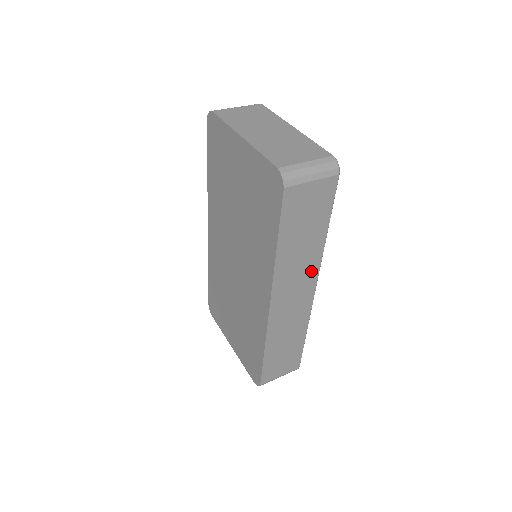
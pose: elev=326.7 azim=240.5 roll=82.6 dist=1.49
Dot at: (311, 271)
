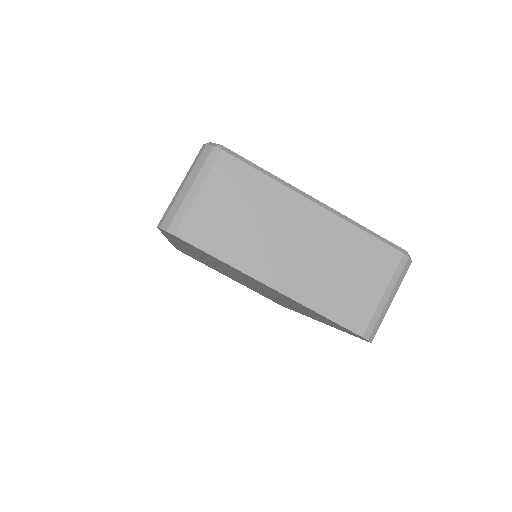
Dot at: occluded
